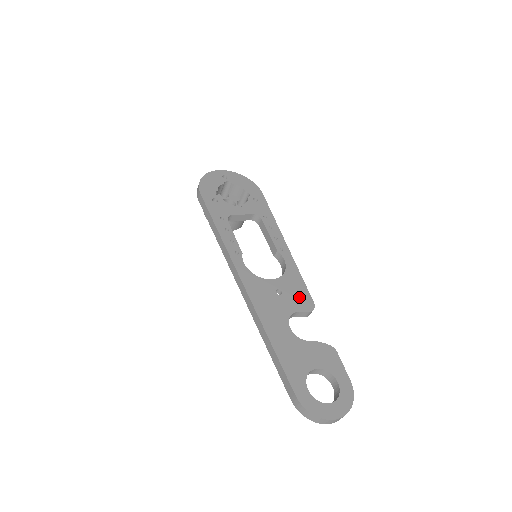
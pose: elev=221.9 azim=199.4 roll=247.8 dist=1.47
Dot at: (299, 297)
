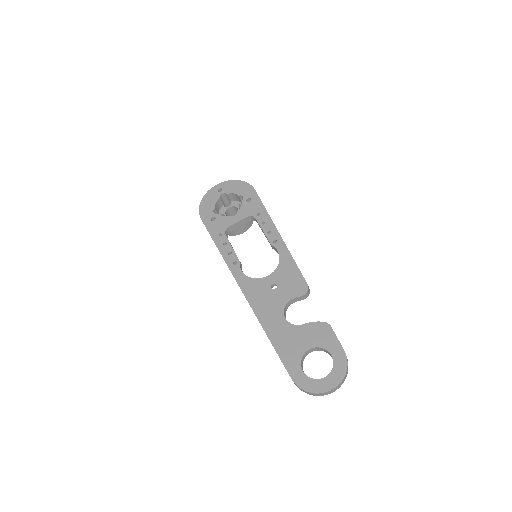
Dot at: (293, 284)
